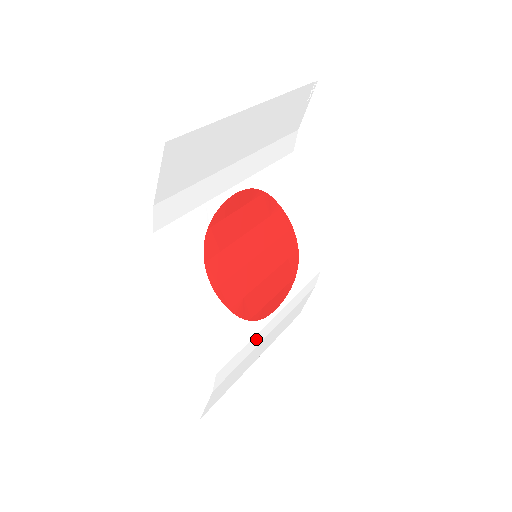
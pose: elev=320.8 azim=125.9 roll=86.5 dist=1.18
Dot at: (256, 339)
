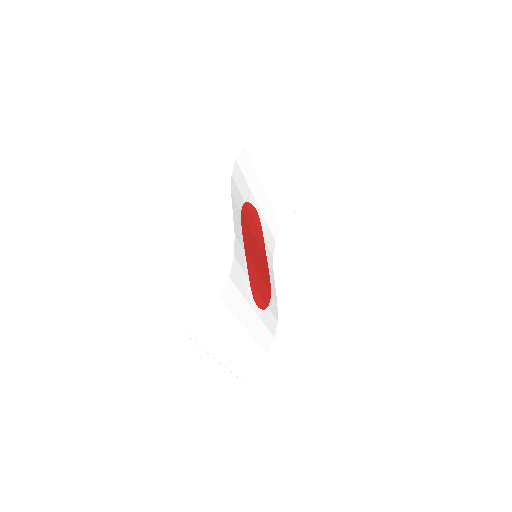
Dot at: (243, 309)
